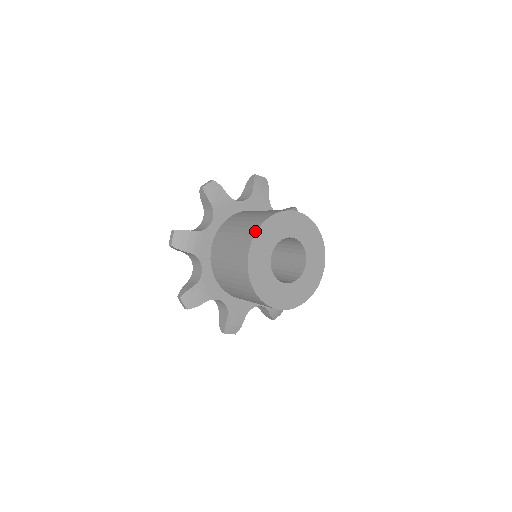
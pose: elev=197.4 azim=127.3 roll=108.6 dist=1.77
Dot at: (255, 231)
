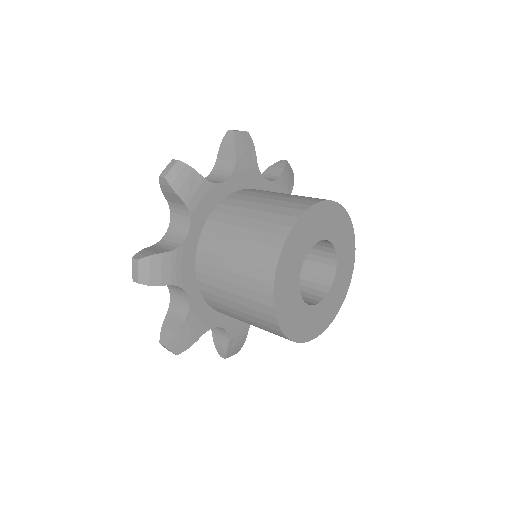
Dot at: (277, 254)
